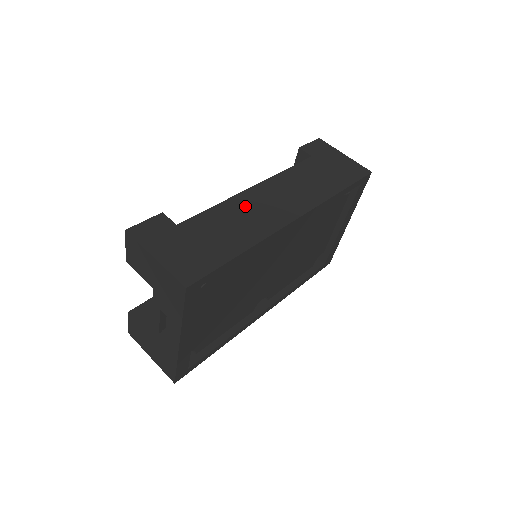
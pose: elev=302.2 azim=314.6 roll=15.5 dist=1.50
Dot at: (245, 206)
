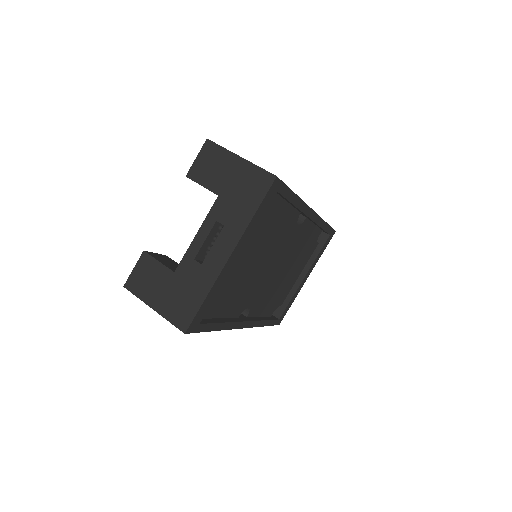
Dot at: occluded
